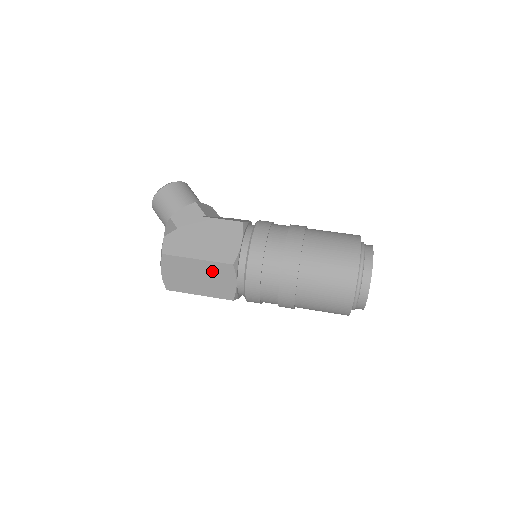
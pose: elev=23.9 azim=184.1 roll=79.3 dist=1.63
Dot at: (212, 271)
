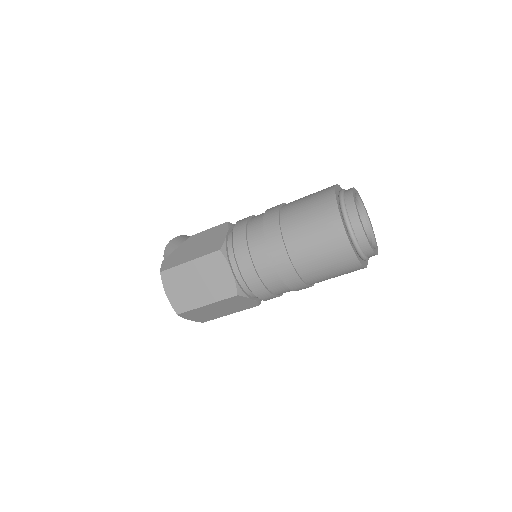
Dot at: (206, 268)
